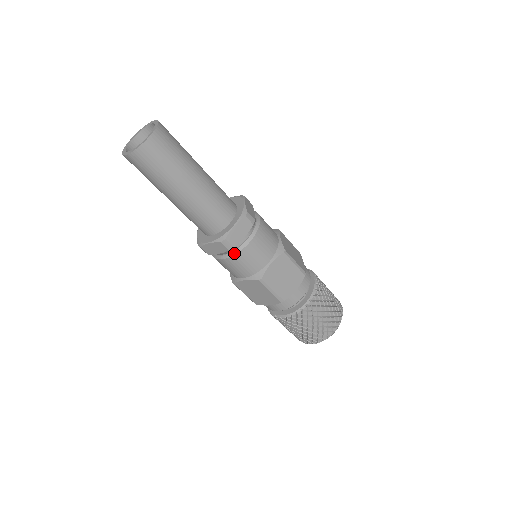
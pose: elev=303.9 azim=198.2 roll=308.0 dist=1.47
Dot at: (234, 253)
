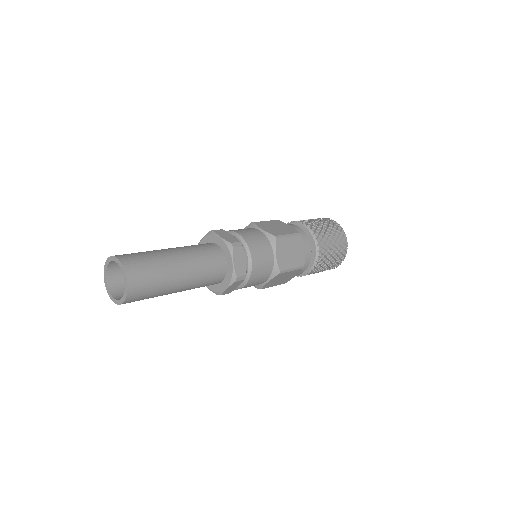
Dot at: occluded
